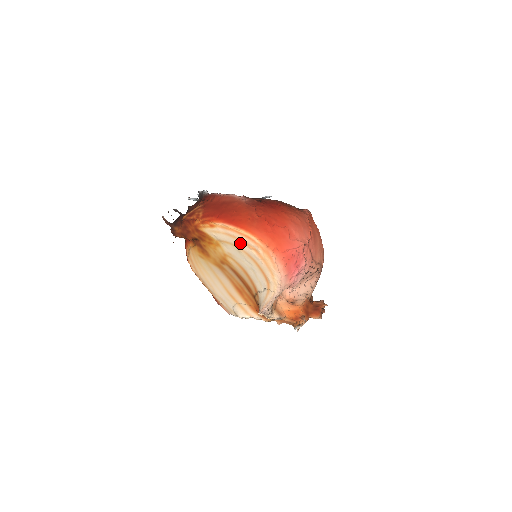
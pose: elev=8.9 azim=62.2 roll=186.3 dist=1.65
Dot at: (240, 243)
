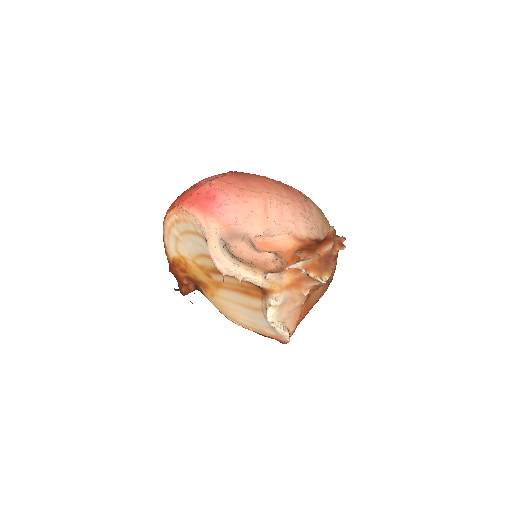
Dot at: (172, 231)
